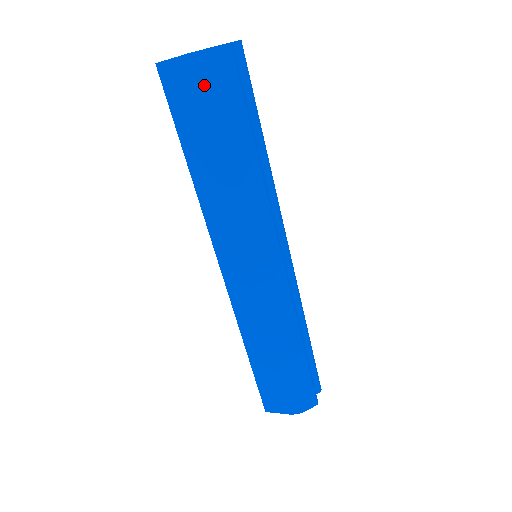
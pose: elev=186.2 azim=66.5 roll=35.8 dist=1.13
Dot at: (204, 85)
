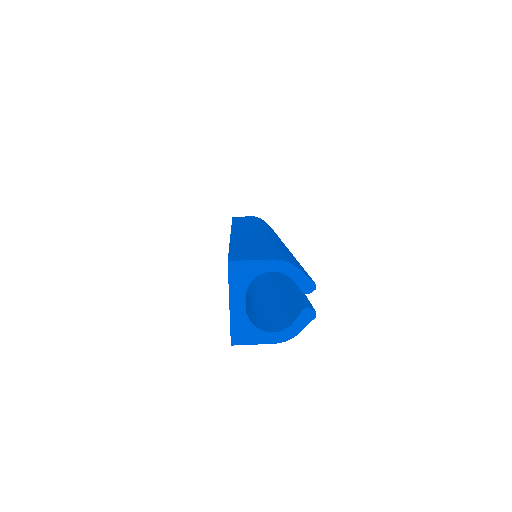
Dot at: occluded
